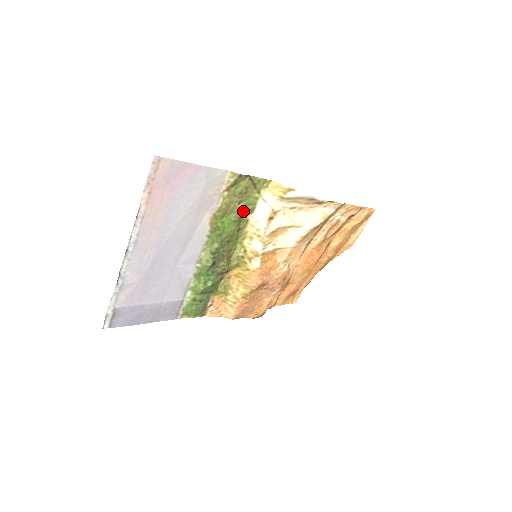
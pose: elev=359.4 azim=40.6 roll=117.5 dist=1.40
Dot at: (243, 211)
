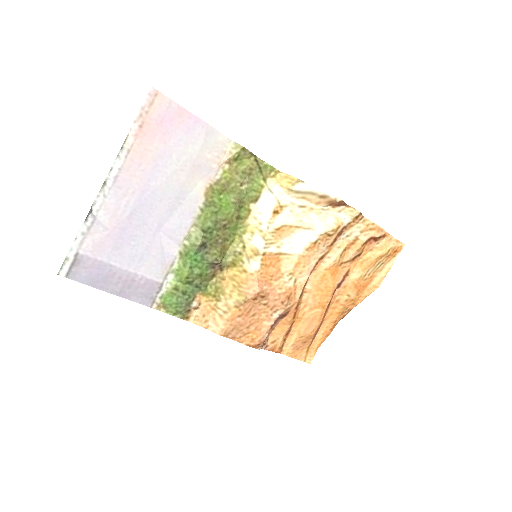
Dot at: (245, 196)
